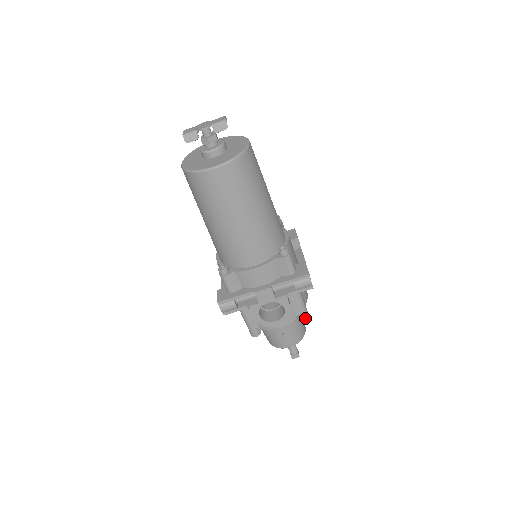
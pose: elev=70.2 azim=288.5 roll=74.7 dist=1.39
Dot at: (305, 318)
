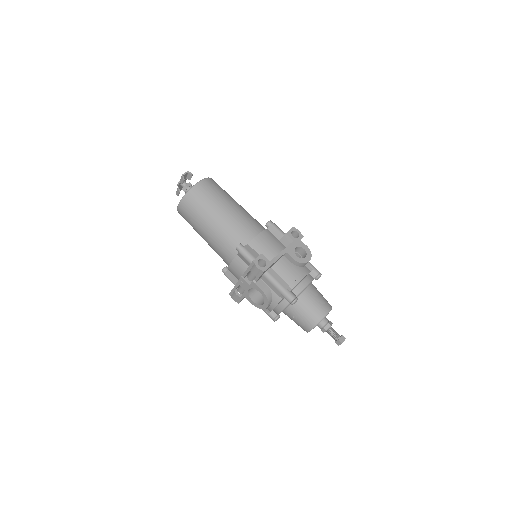
Dot at: (289, 300)
